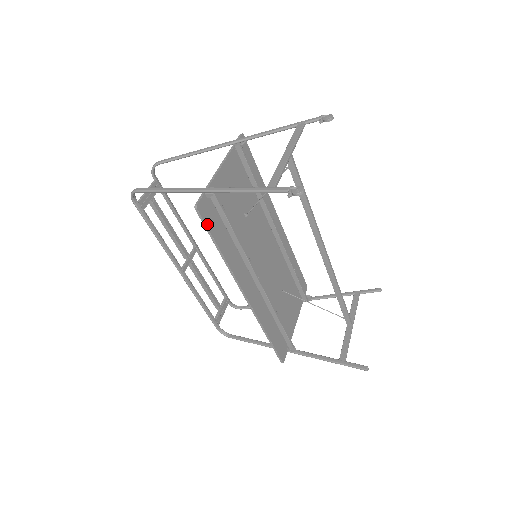
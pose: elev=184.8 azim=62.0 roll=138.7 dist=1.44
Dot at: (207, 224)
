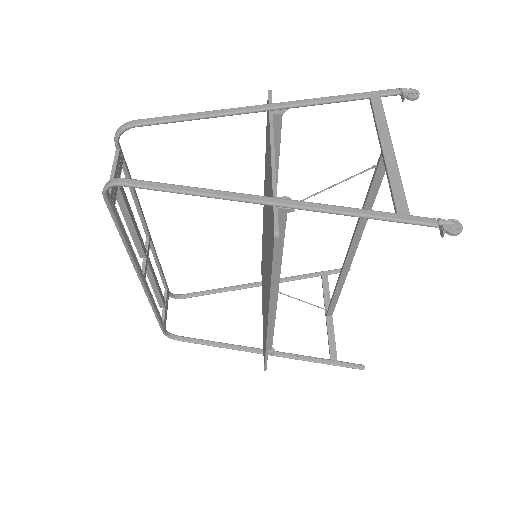
Dot at: (276, 253)
